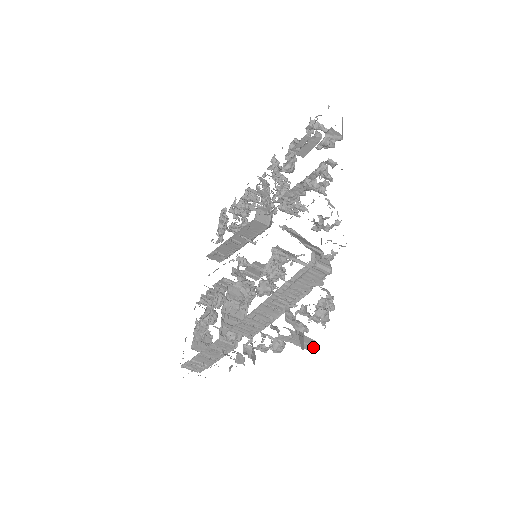
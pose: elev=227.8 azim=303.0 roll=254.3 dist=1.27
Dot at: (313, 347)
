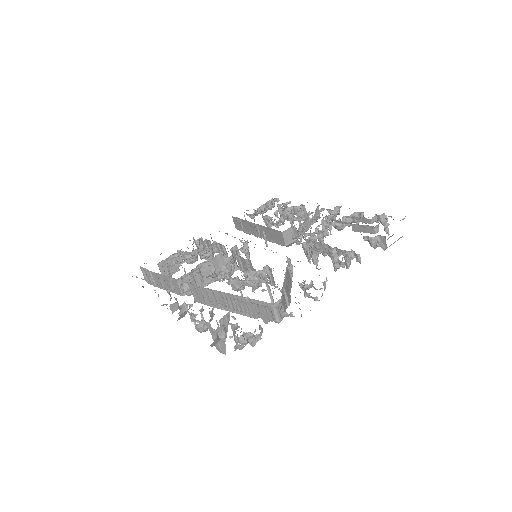
Dot at: (221, 350)
